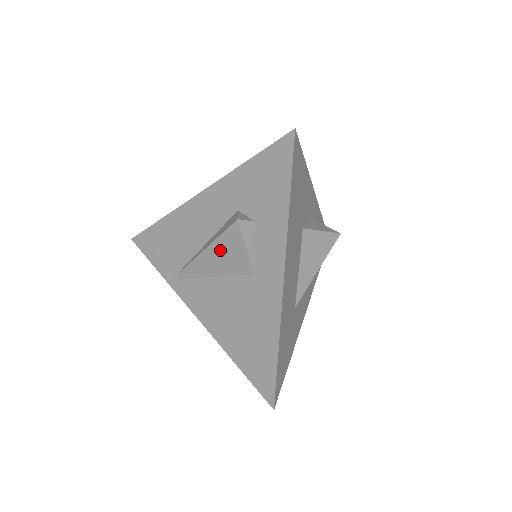
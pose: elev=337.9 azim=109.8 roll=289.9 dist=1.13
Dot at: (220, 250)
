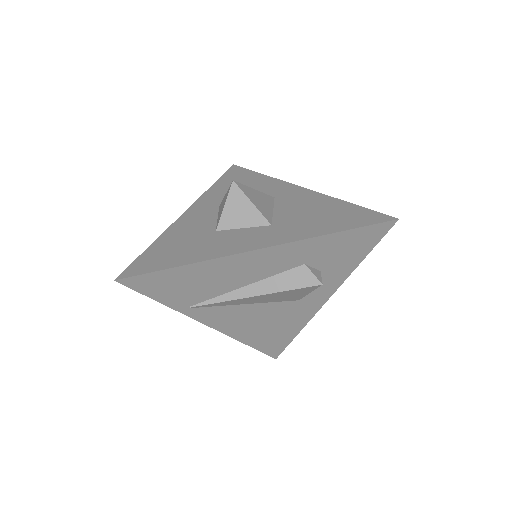
Dot at: (279, 295)
